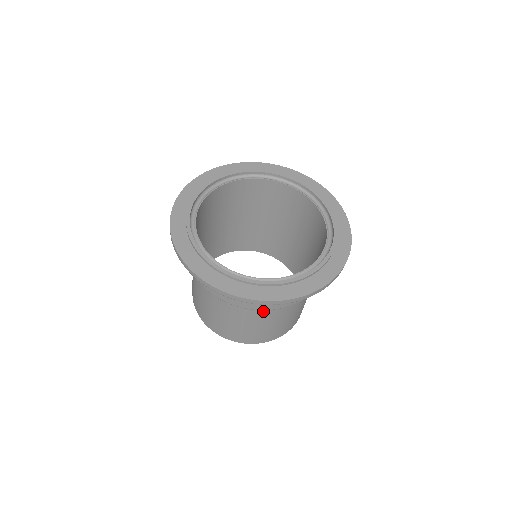
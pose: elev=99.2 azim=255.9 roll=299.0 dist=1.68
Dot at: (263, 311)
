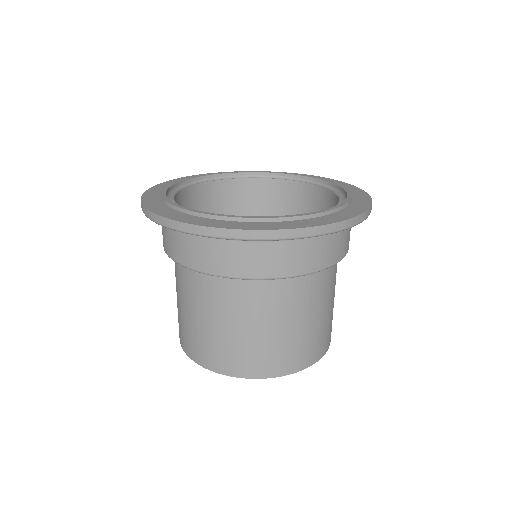
Dot at: (274, 294)
